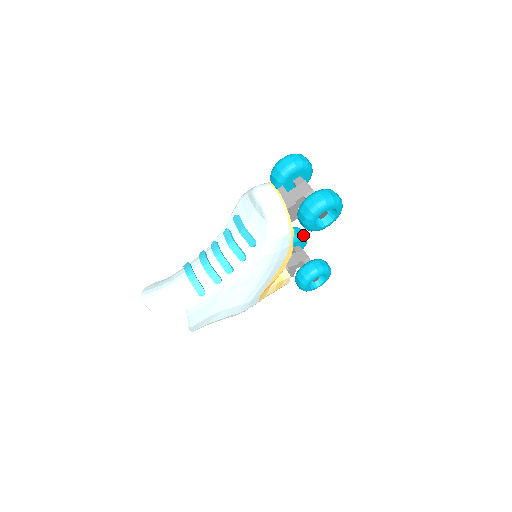
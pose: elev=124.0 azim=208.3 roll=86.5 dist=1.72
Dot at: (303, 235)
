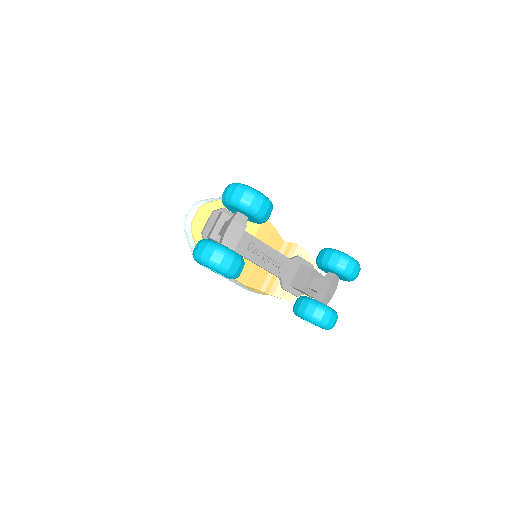
Dot at: (335, 267)
